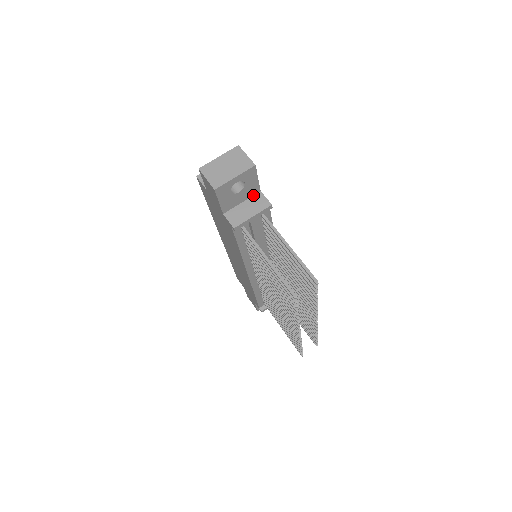
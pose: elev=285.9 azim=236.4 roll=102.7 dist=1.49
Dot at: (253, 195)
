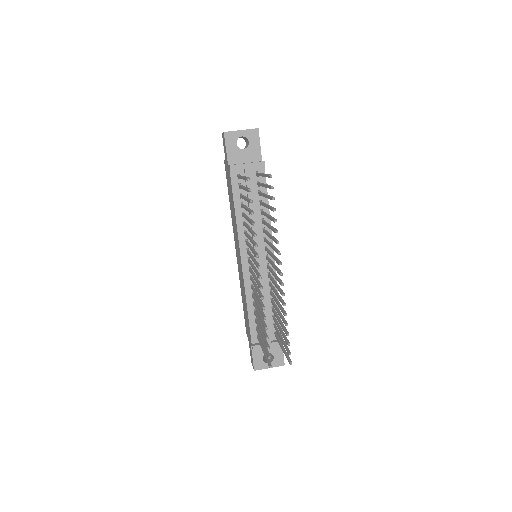
Dot at: occluded
